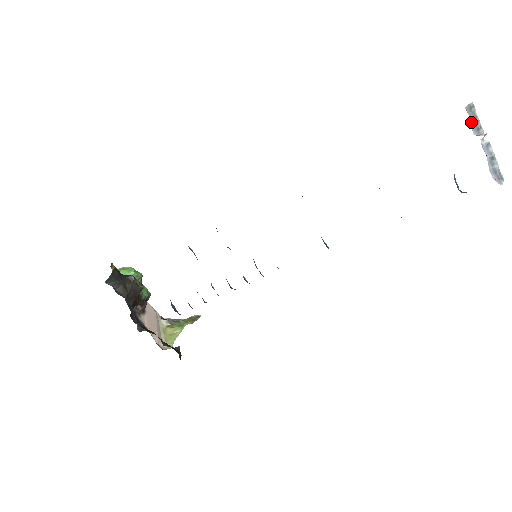
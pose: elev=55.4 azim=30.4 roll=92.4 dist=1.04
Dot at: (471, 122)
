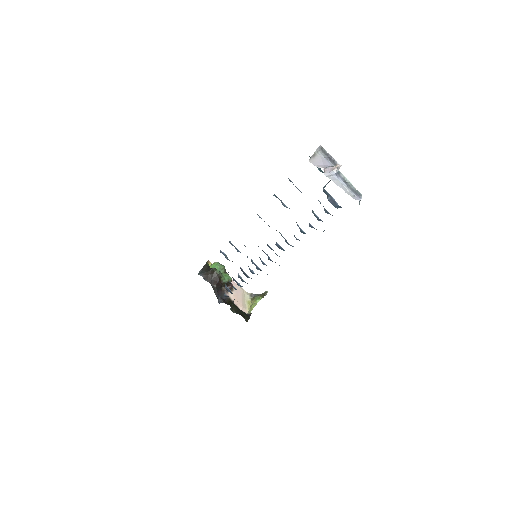
Dot at: (327, 158)
